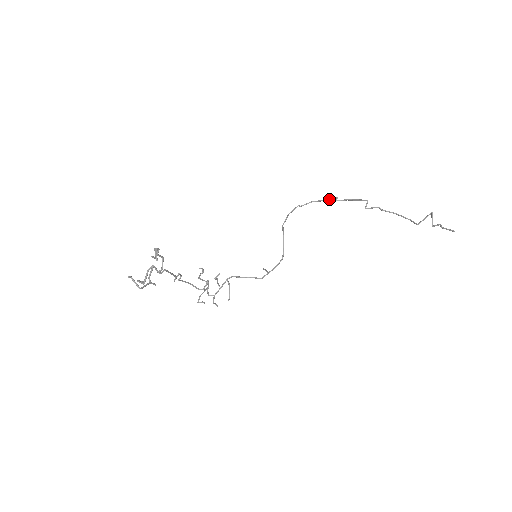
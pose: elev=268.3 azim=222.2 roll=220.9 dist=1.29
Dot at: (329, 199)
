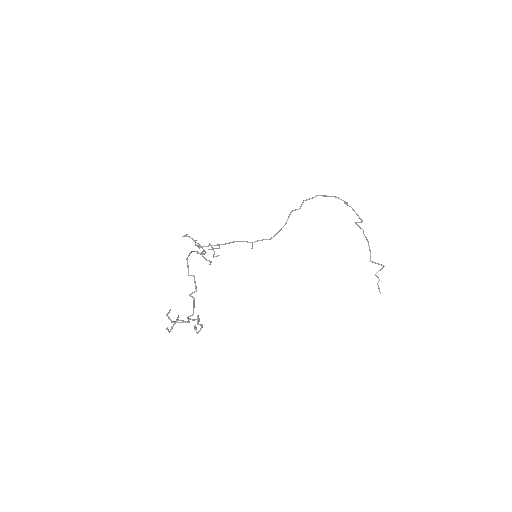
Dot at: occluded
